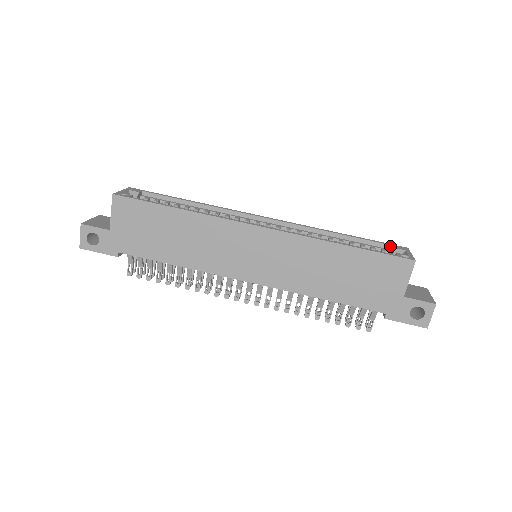
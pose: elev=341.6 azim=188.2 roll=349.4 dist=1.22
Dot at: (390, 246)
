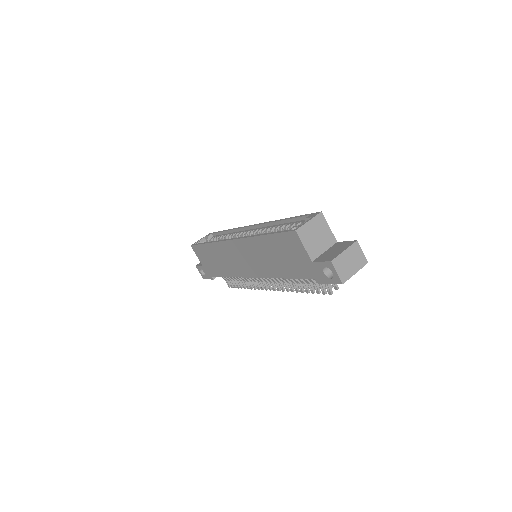
Dot at: occluded
